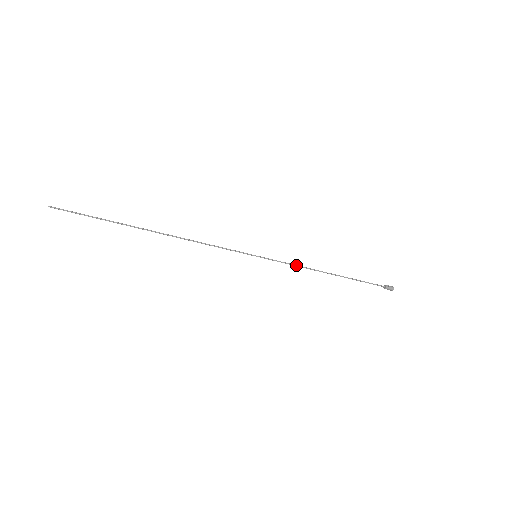
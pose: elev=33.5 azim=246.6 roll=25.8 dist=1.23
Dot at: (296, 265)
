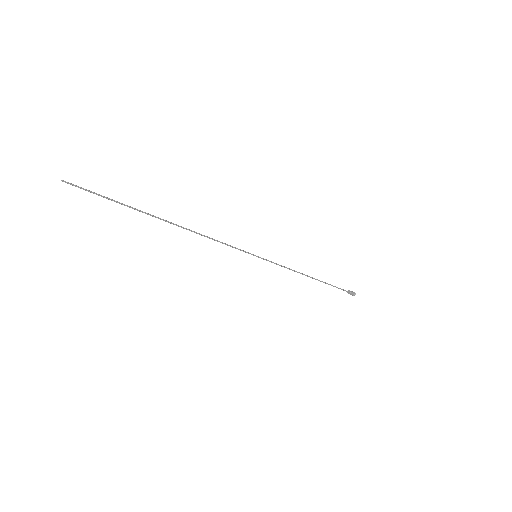
Dot at: occluded
